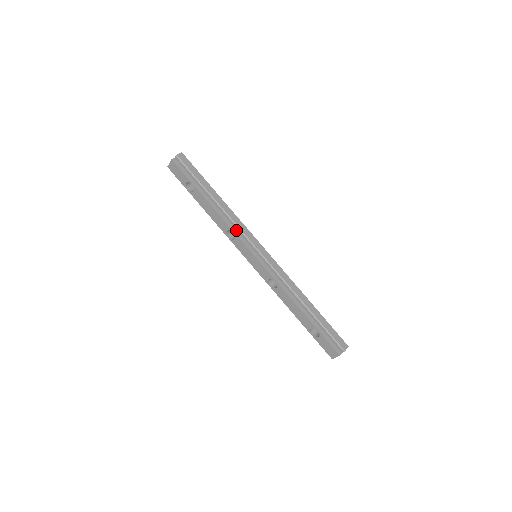
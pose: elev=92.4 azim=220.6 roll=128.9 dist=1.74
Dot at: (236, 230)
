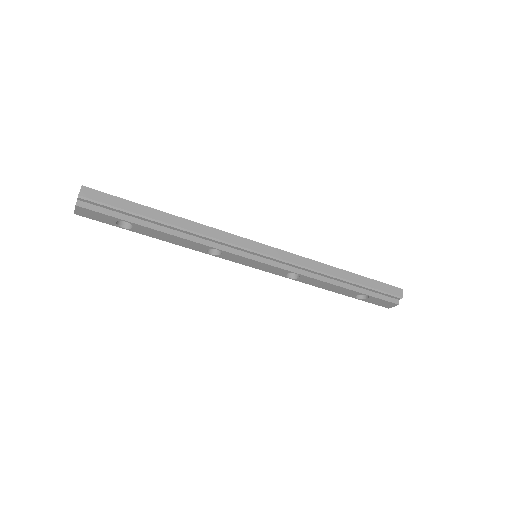
Dot at: (218, 244)
